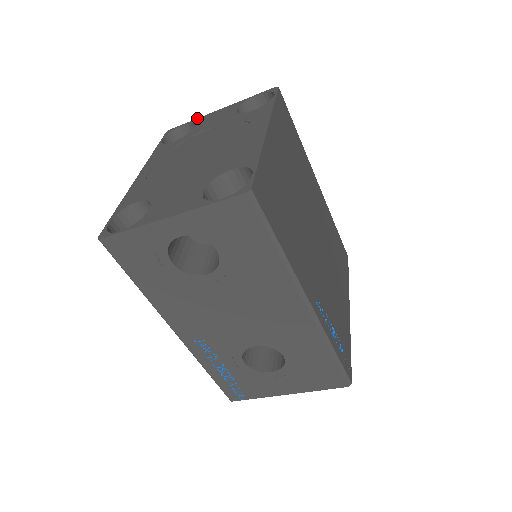
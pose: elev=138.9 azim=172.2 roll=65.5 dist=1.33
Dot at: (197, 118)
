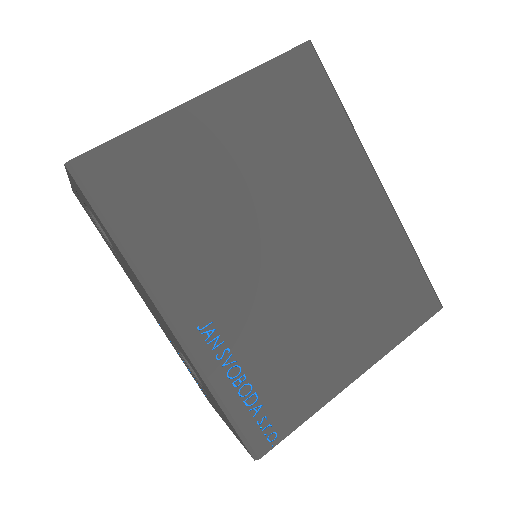
Dot at: occluded
